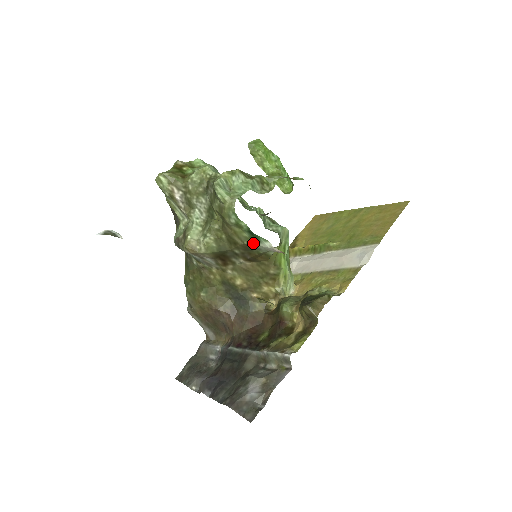
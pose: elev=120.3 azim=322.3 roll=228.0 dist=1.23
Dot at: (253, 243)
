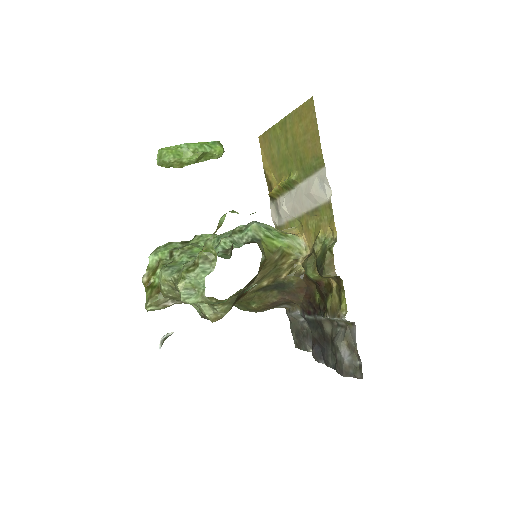
Dot at: occluded
